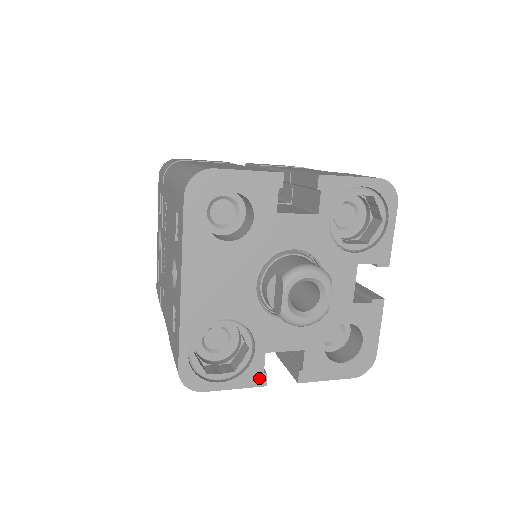
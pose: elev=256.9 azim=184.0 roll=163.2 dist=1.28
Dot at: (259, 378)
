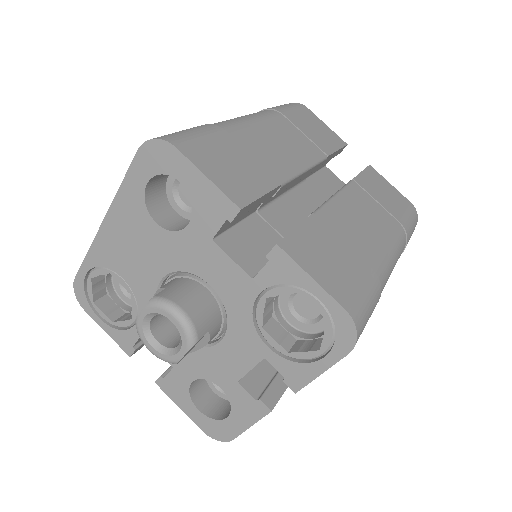
Dot at: (128, 346)
